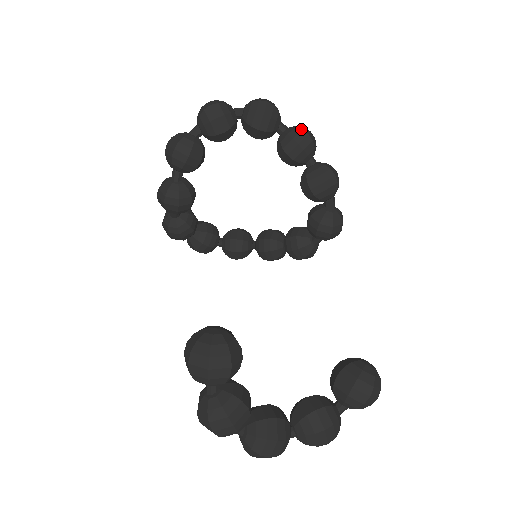
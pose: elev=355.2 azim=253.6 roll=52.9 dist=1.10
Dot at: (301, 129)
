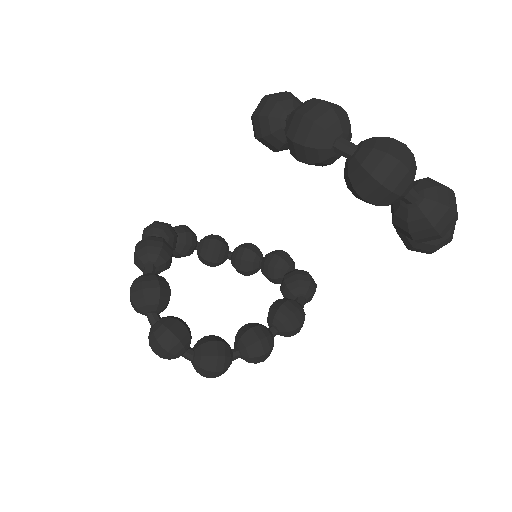
Dot at: occluded
